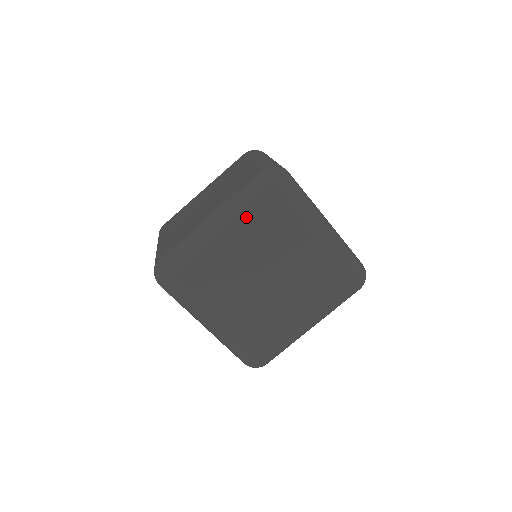
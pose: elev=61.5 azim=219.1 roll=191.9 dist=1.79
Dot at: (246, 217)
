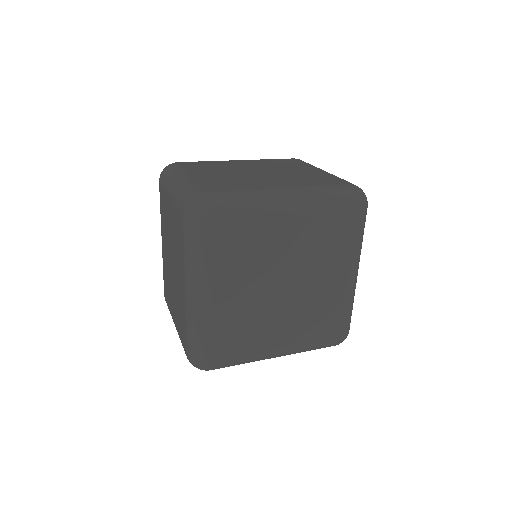
Dot at: (319, 214)
